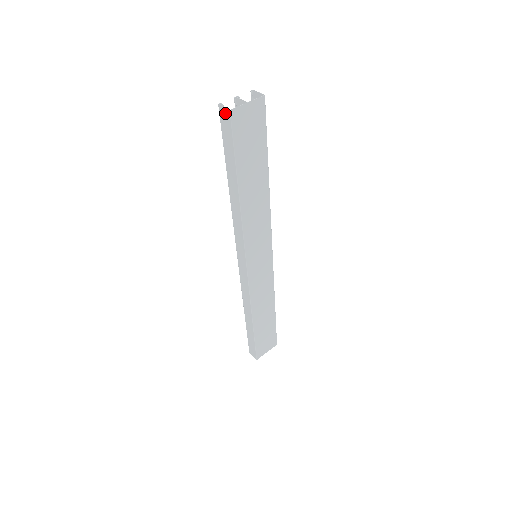
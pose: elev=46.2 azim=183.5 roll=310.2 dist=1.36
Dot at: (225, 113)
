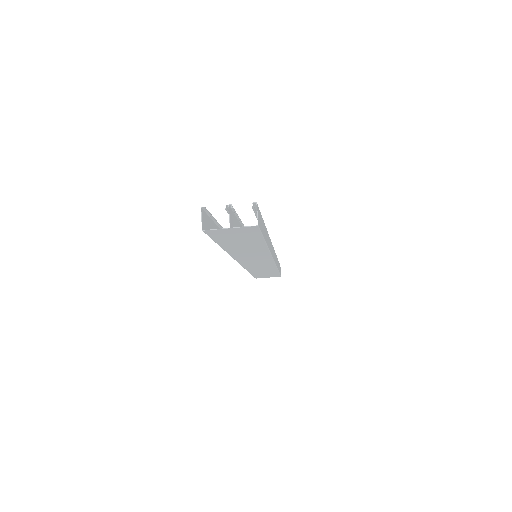
Dot at: (203, 222)
